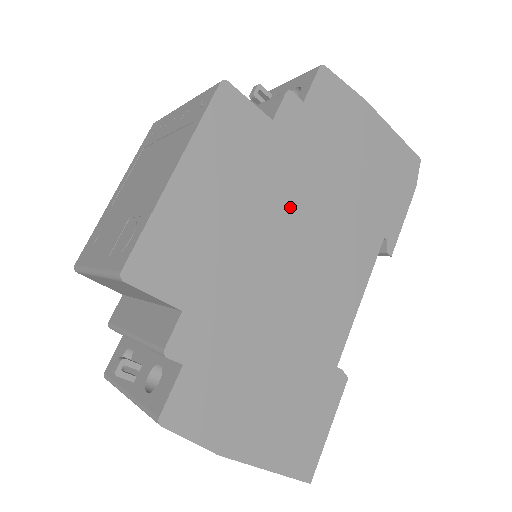
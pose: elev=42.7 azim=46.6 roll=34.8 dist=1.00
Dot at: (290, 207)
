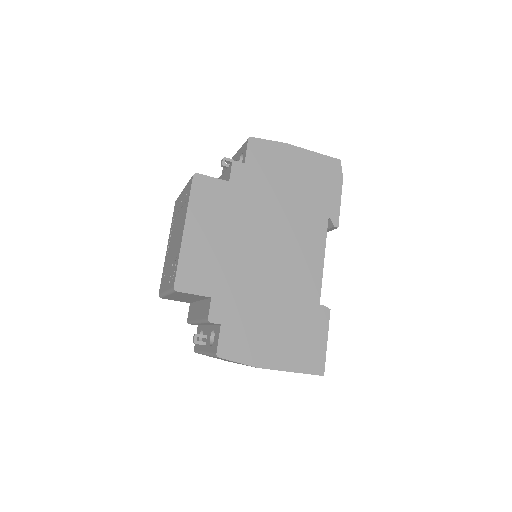
Dot at: (256, 224)
